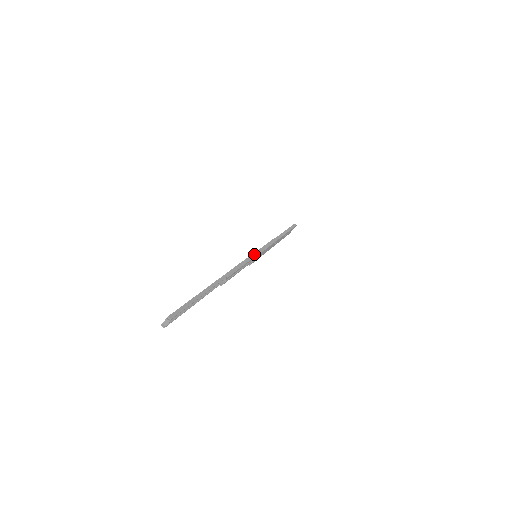
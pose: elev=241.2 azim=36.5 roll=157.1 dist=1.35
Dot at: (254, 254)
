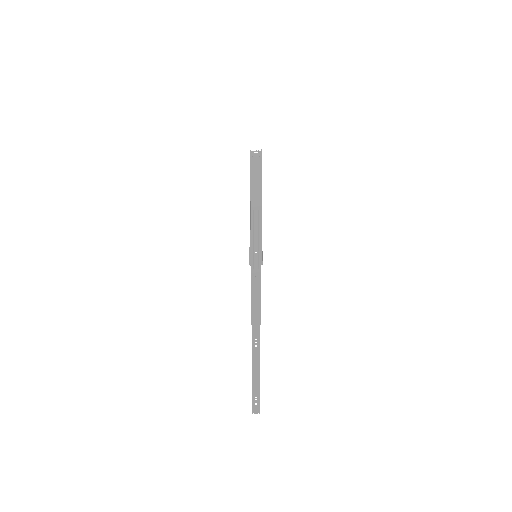
Dot at: occluded
